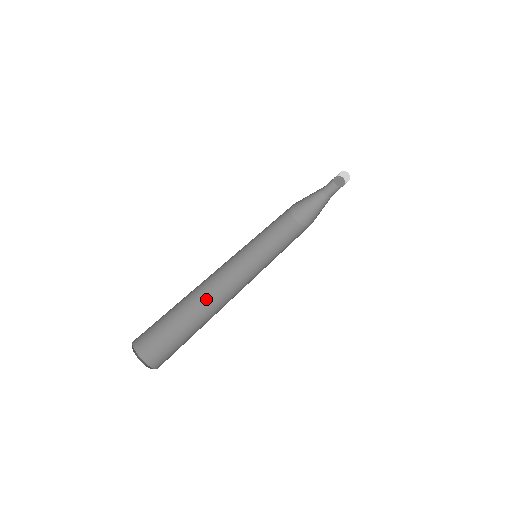
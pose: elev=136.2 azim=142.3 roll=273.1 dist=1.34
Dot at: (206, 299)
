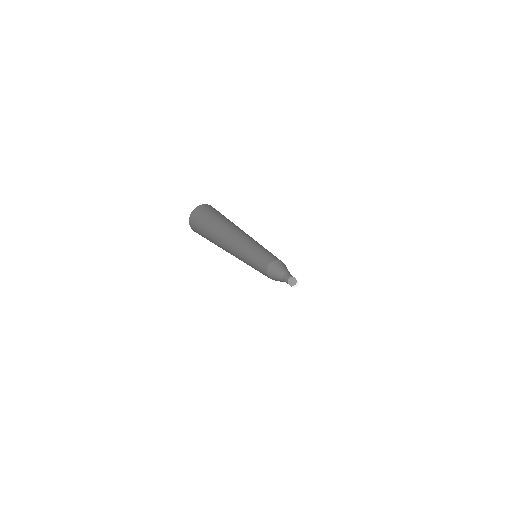
Dot at: occluded
